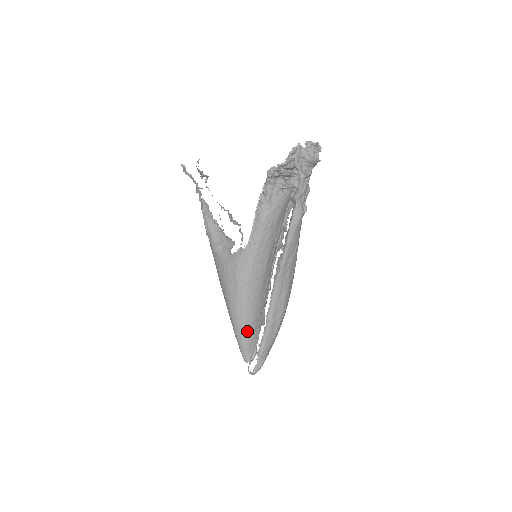
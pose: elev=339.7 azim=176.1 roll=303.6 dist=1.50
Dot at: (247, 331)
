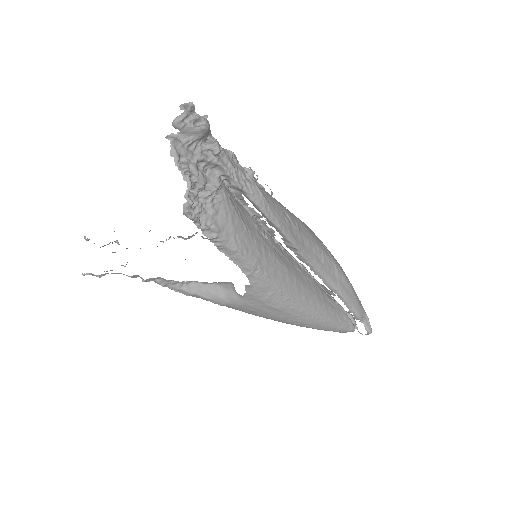
Dot at: (330, 320)
